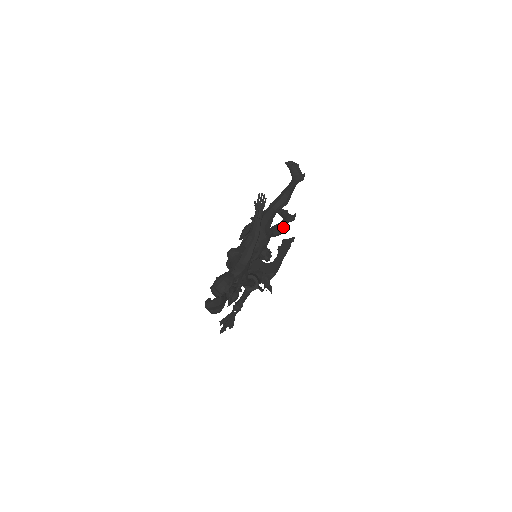
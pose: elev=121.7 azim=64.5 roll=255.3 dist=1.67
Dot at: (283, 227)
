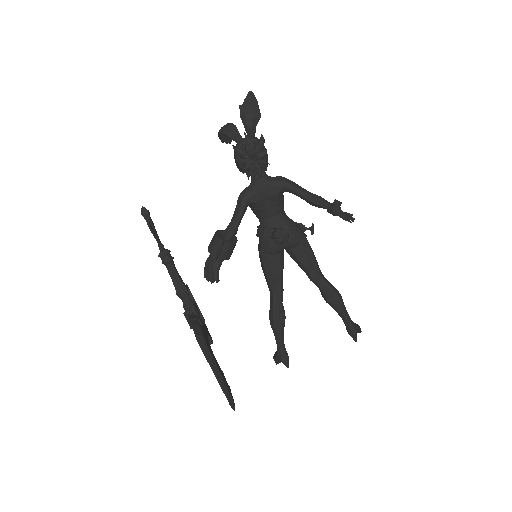
Dot at: occluded
